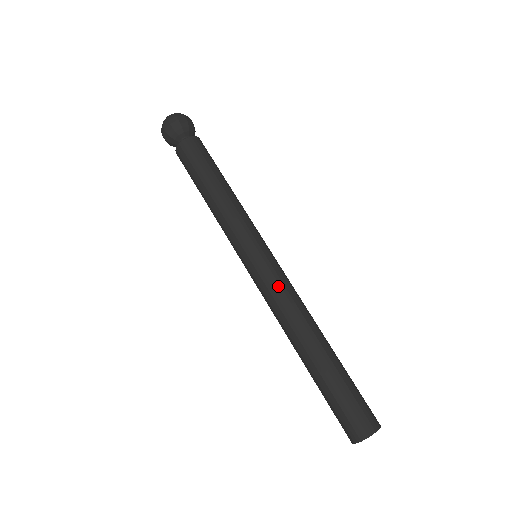
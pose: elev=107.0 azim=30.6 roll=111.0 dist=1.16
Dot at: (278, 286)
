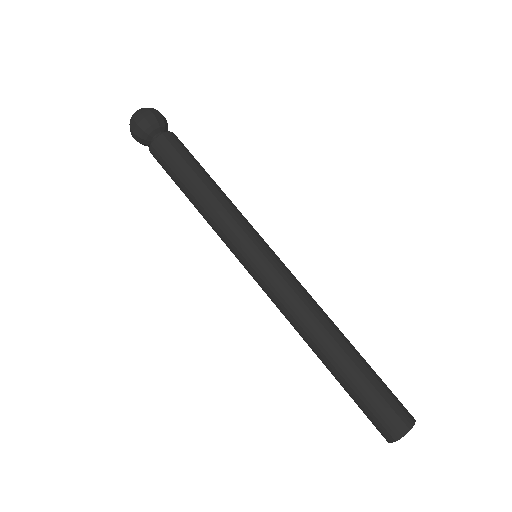
Dot at: (290, 283)
